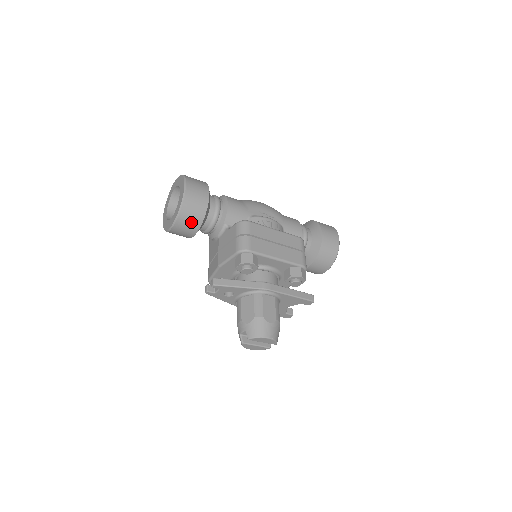
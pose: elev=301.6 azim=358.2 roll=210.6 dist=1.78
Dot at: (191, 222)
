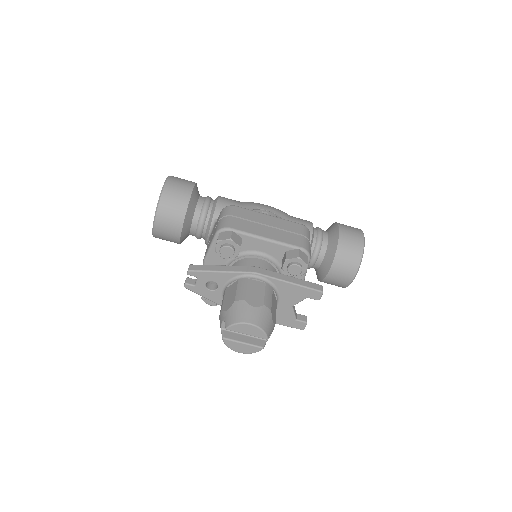
Dot at: (173, 215)
